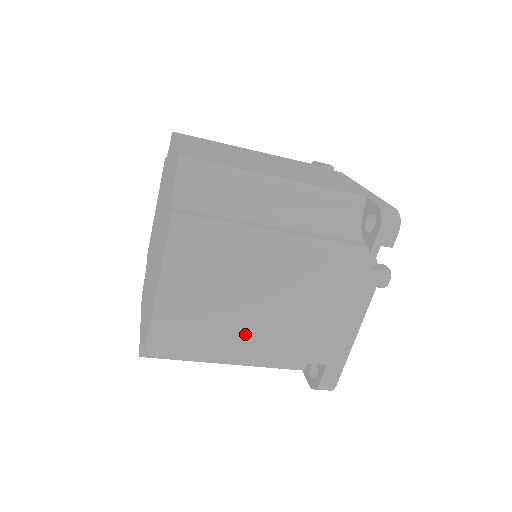
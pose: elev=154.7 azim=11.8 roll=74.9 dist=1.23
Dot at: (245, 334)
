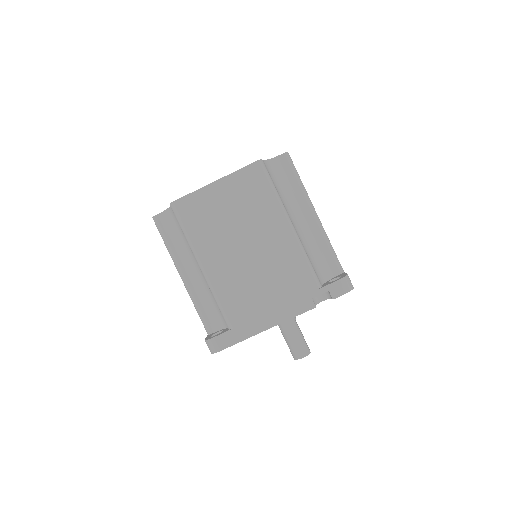
Dot at: (218, 255)
